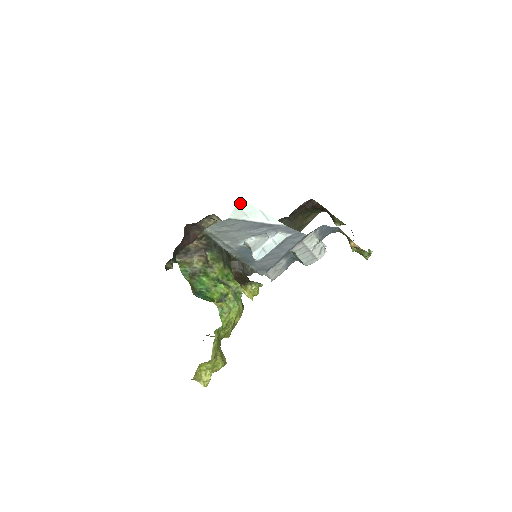
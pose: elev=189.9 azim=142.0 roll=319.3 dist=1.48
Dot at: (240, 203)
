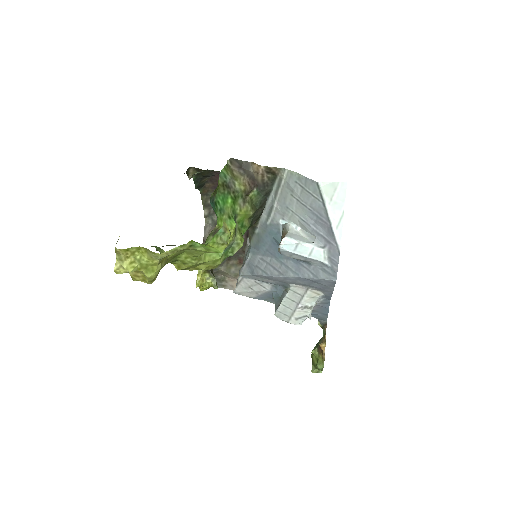
Dot at: (342, 184)
